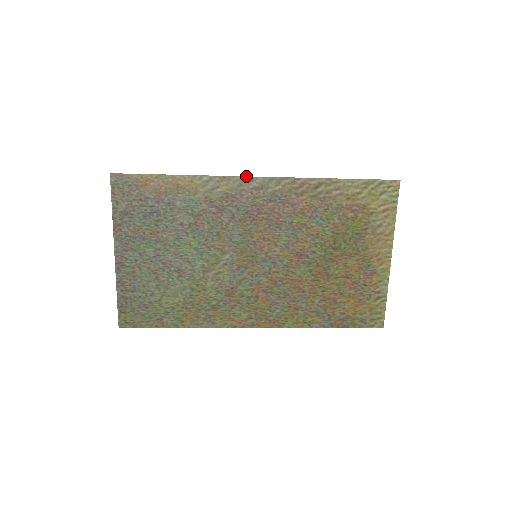
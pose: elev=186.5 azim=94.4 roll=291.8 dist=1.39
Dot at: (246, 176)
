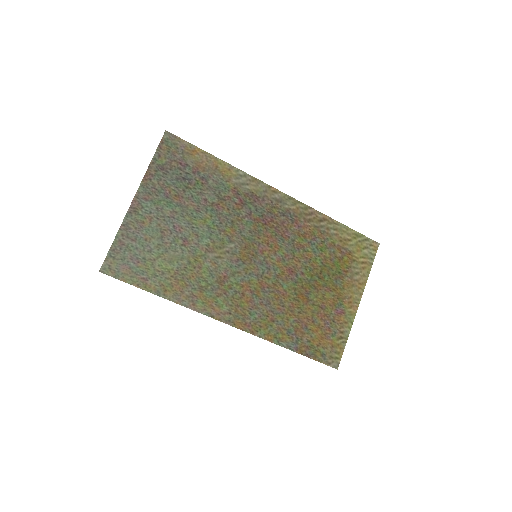
Dot at: (272, 187)
